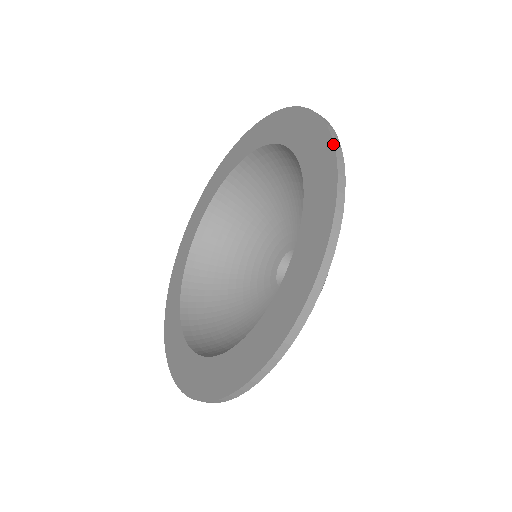
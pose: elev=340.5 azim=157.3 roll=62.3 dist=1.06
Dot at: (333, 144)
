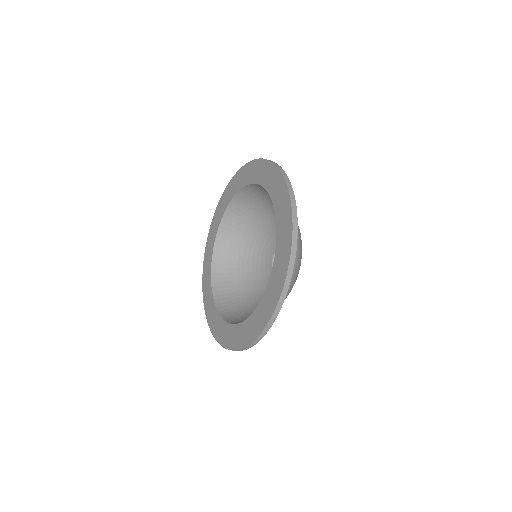
Dot at: (291, 240)
